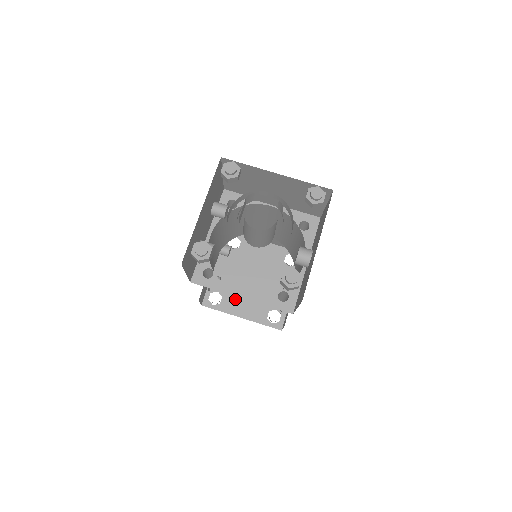
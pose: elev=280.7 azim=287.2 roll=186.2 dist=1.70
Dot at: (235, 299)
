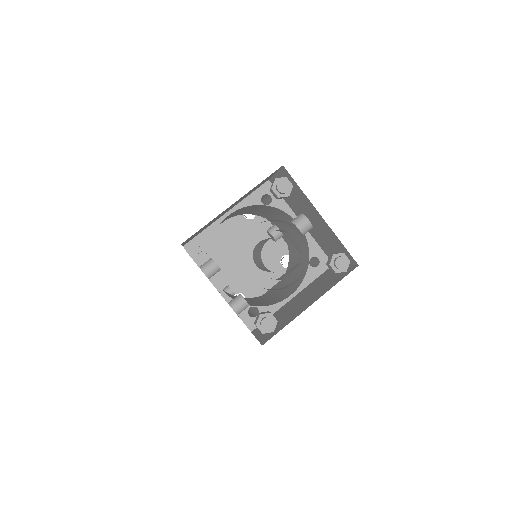
Dot at: (251, 284)
